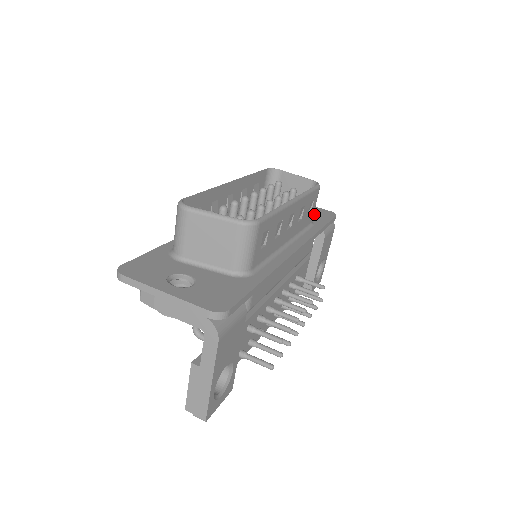
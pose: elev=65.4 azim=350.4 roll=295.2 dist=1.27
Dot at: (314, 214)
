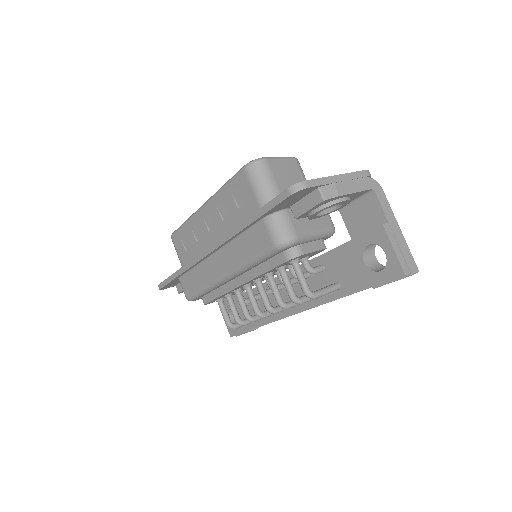
Dot at: occluded
